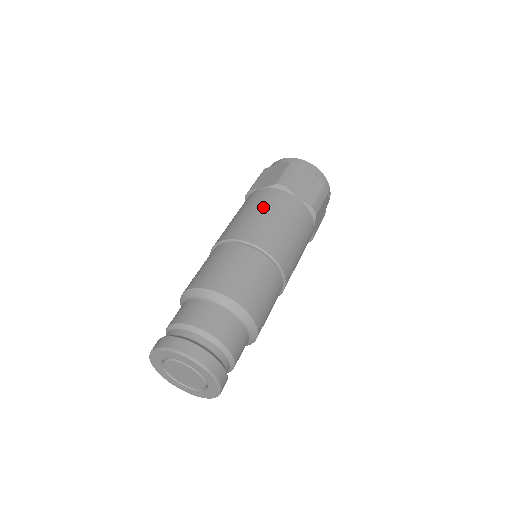
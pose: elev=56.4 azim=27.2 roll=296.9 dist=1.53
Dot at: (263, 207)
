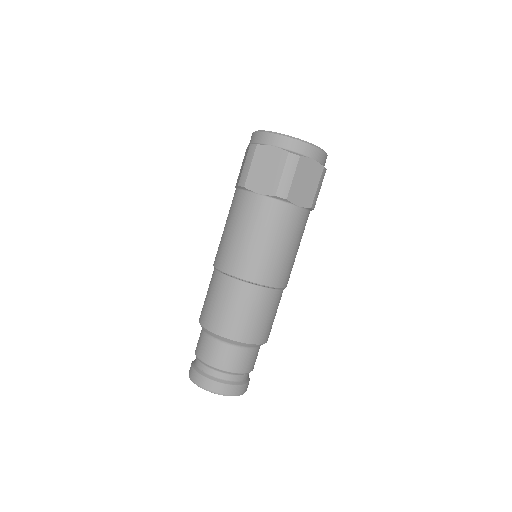
Dot at: (231, 221)
